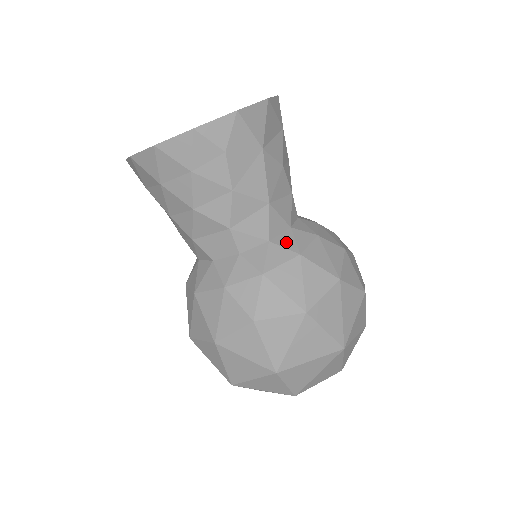
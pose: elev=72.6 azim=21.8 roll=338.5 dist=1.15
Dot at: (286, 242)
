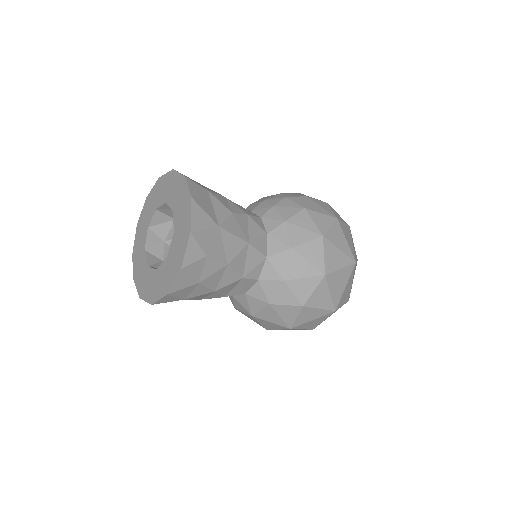
Dot at: (275, 248)
